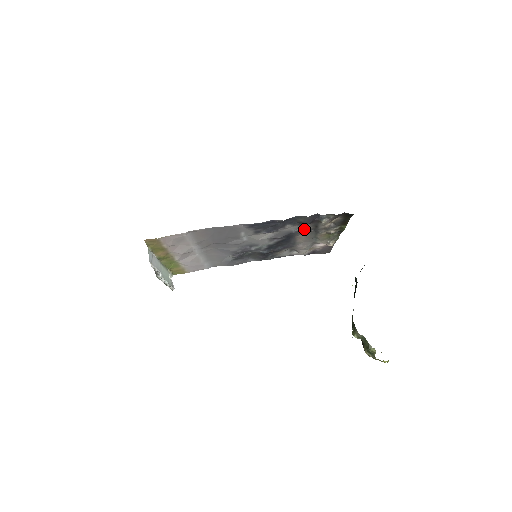
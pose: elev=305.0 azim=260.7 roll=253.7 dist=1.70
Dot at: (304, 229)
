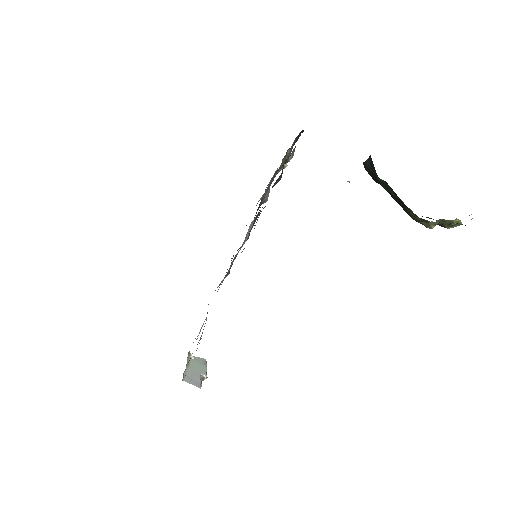
Dot at: (270, 184)
